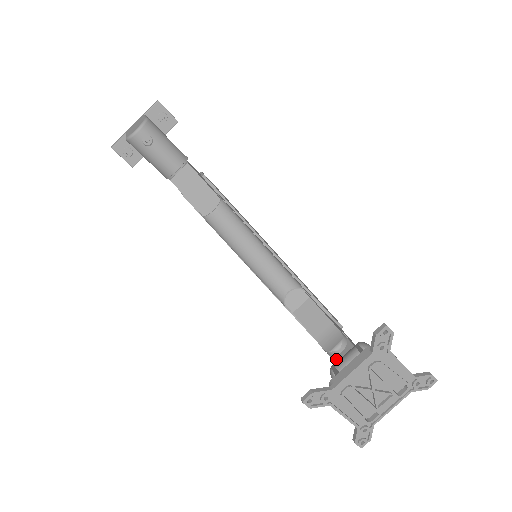
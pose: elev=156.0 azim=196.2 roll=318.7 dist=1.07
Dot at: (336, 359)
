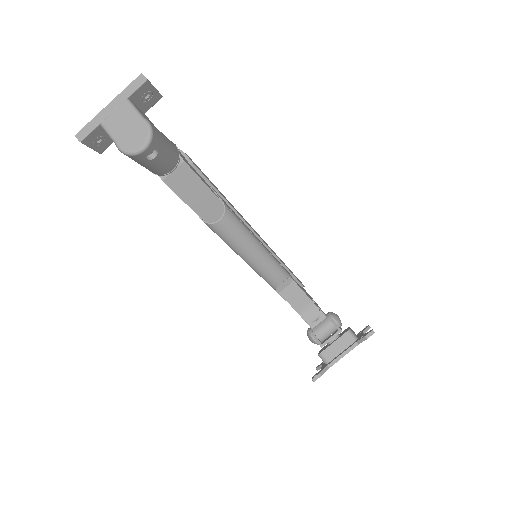
Dot at: (313, 326)
